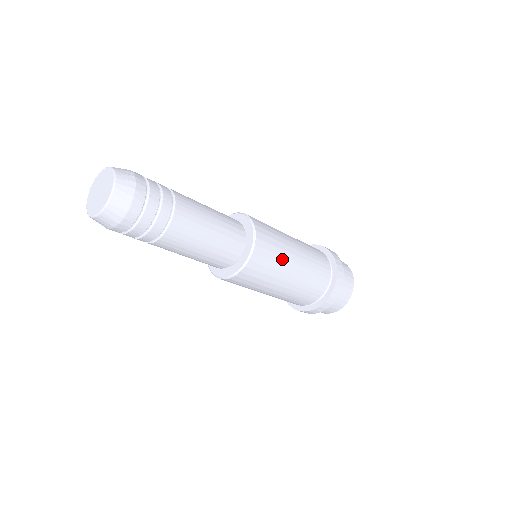
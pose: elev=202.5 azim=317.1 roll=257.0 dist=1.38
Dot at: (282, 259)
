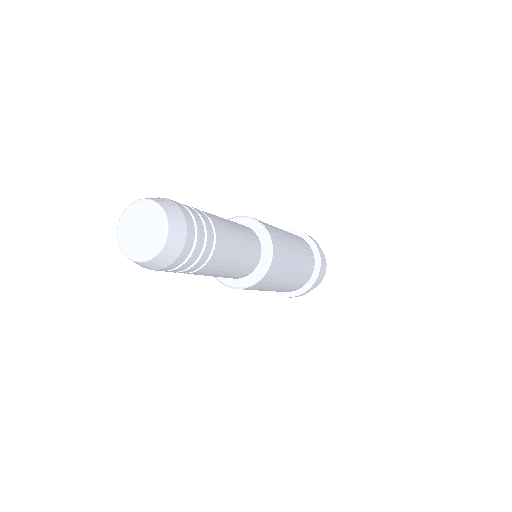
Dot at: (284, 273)
